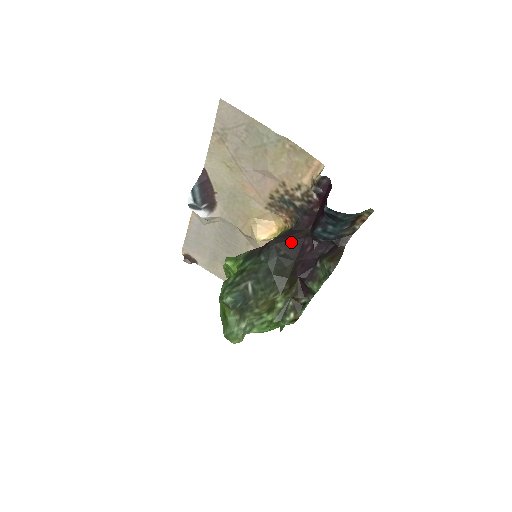
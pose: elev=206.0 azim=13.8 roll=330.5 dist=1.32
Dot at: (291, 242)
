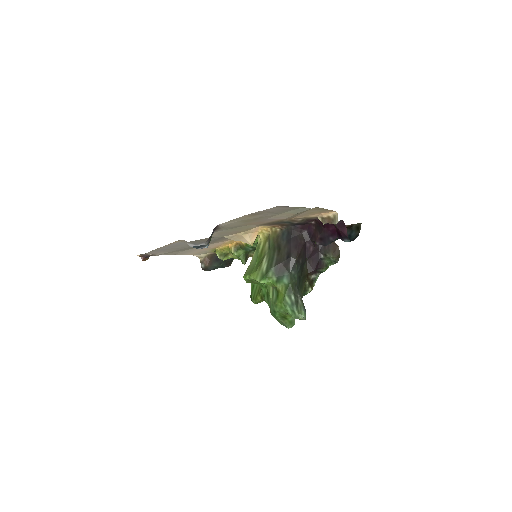
Dot at: (301, 251)
